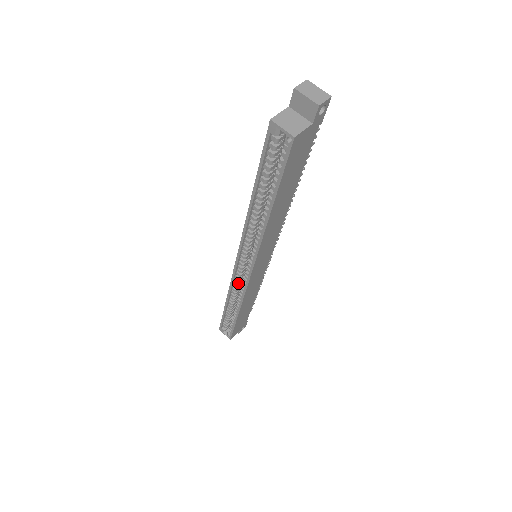
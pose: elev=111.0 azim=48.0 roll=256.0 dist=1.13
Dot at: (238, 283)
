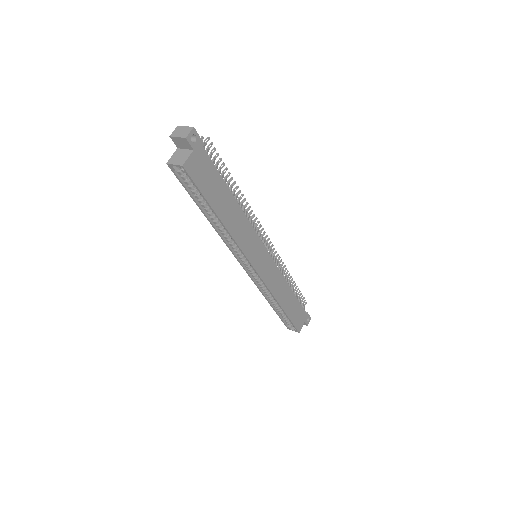
Dot at: (261, 283)
